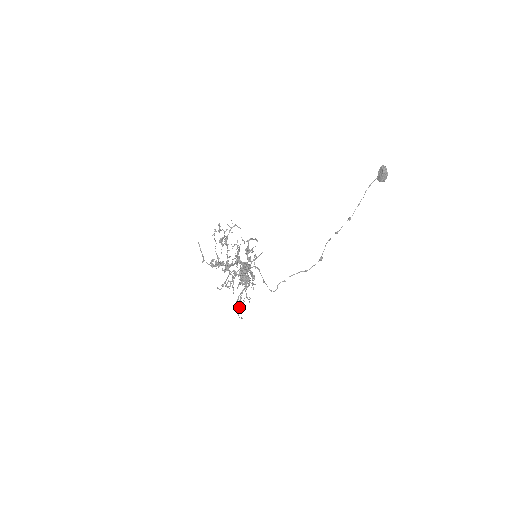
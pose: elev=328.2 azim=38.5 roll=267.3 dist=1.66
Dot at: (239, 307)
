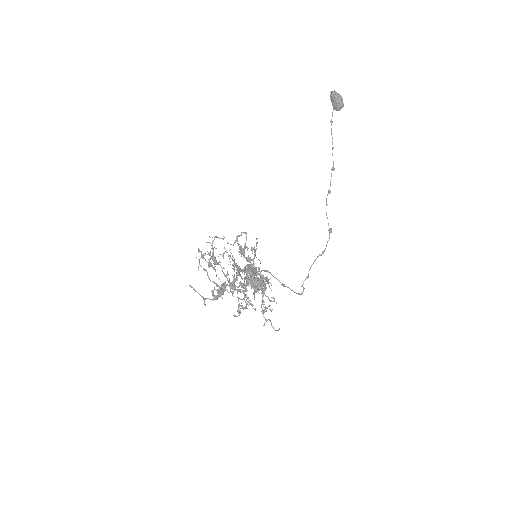
Dot at: (269, 320)
